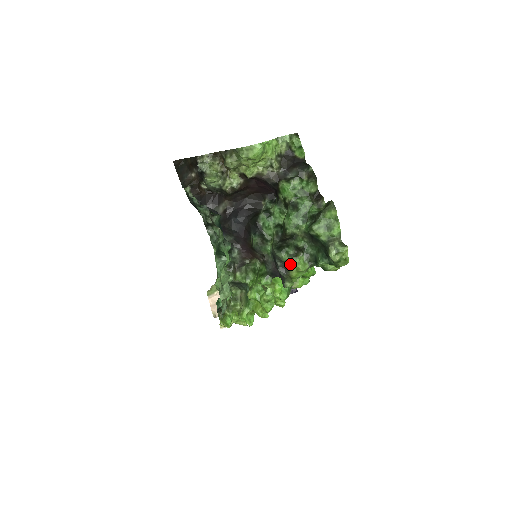
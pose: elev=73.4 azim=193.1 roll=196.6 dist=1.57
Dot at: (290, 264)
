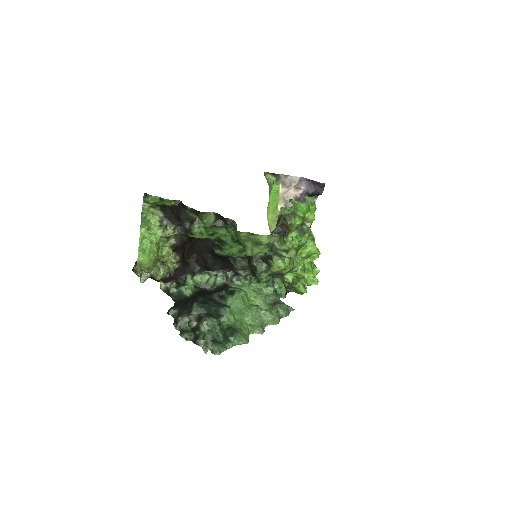
Dot at: (275, 273)
